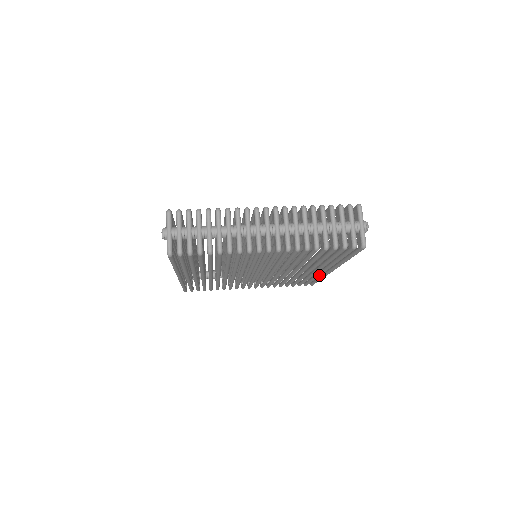
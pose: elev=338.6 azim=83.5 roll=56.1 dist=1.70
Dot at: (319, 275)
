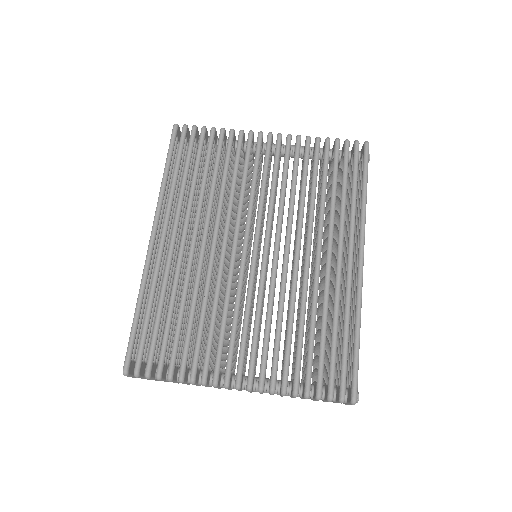
Dot at: occluded
